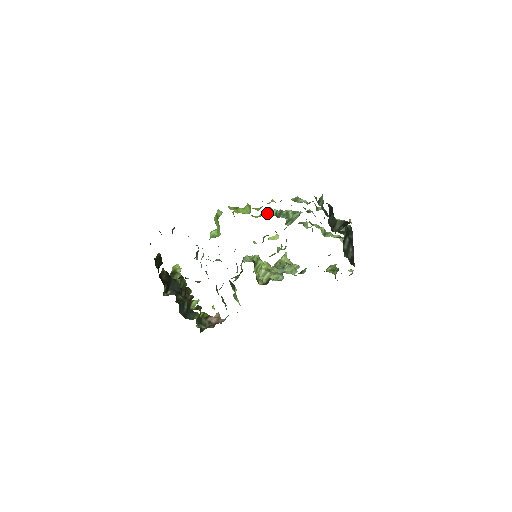
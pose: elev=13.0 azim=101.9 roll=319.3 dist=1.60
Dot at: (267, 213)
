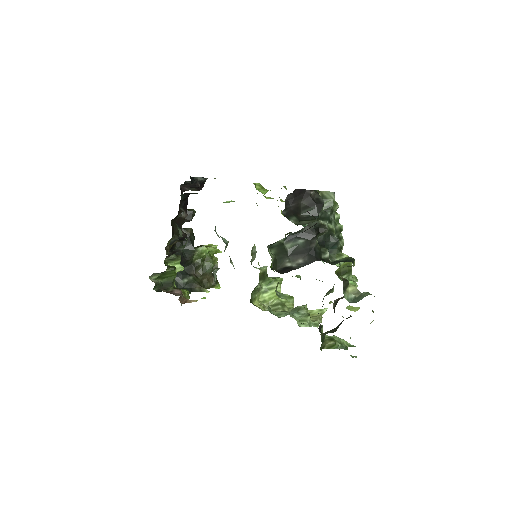
Dot at: occluded
